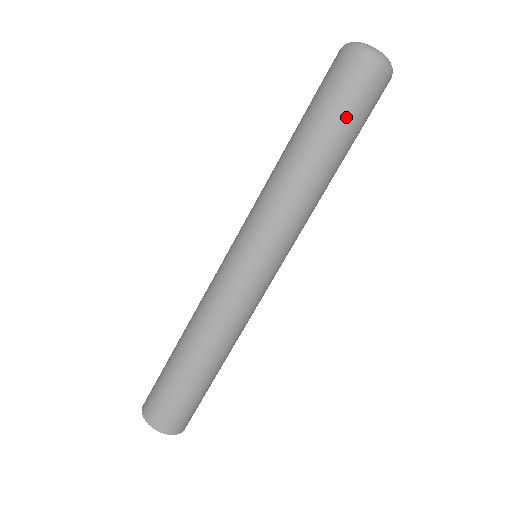
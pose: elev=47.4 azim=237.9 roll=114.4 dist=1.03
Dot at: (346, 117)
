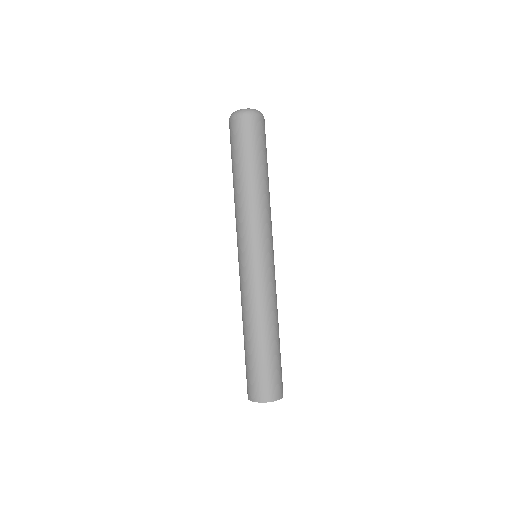
Dot at: (244, 150)
